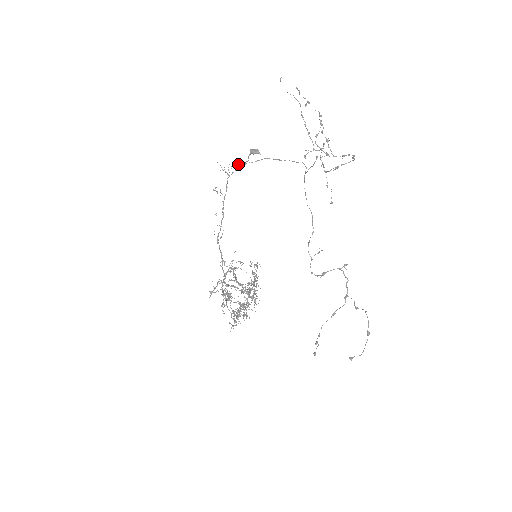
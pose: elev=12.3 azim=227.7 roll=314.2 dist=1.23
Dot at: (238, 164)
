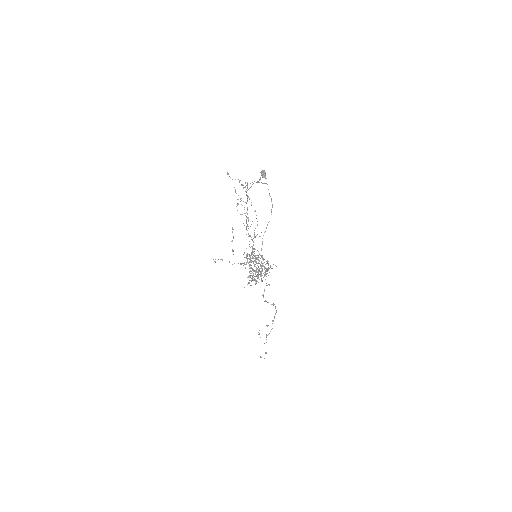
Dot at: occluded
